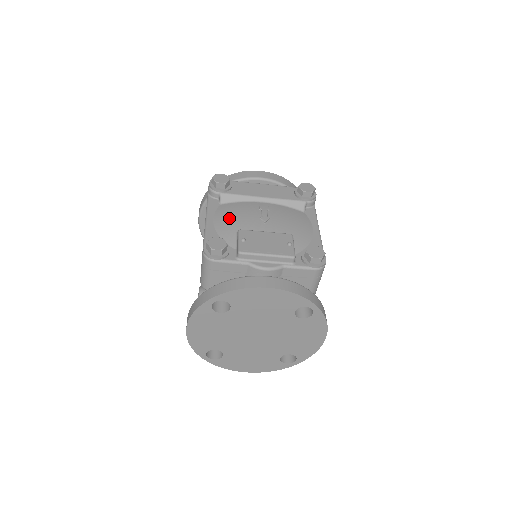
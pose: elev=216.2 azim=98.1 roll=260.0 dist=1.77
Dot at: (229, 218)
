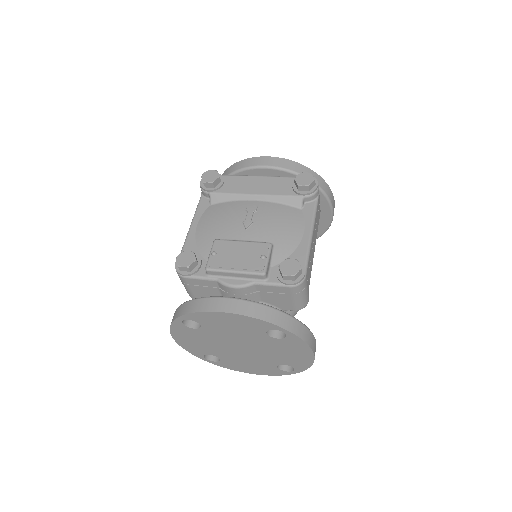
Dot at: (211, 224)
